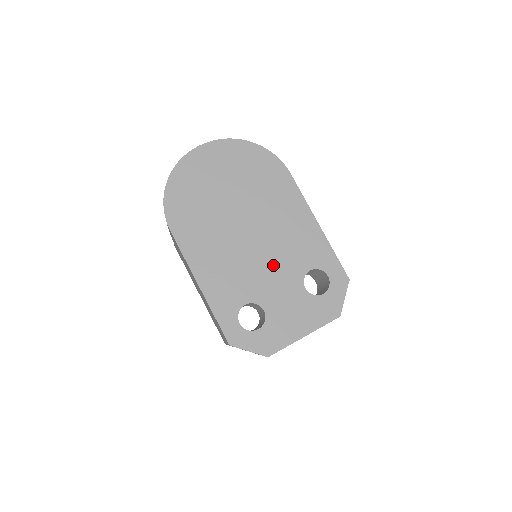
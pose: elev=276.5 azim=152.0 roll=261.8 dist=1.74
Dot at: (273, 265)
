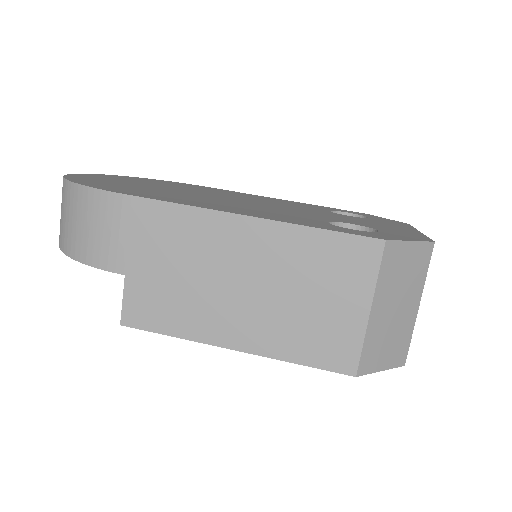
Dot at: (295, 209)
